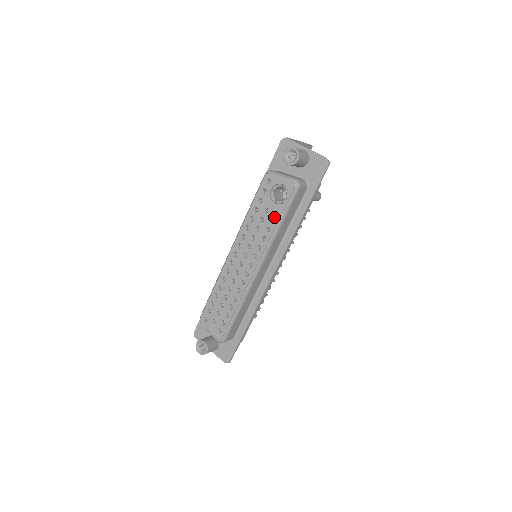
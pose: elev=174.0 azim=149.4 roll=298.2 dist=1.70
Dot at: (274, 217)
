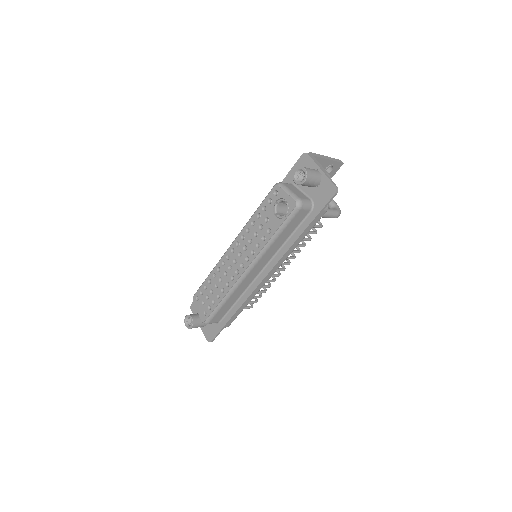
Dot at: (271, 229)
